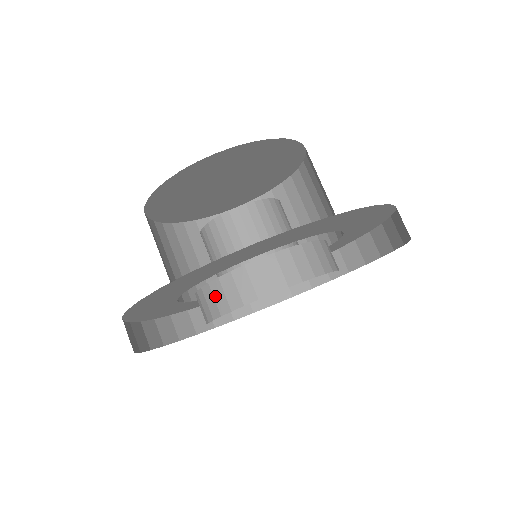
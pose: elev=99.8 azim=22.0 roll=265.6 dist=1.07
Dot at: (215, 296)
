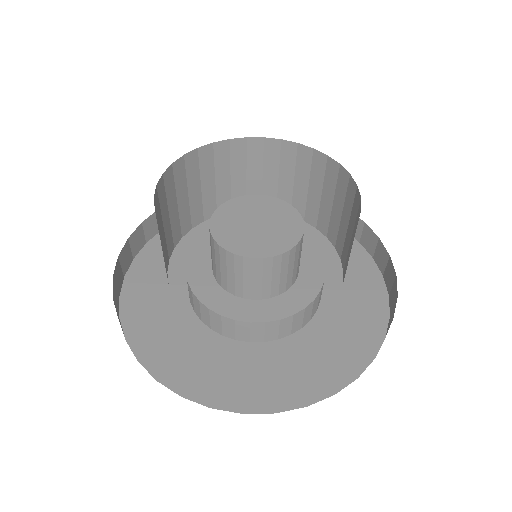
Dot at: (194, 302)
